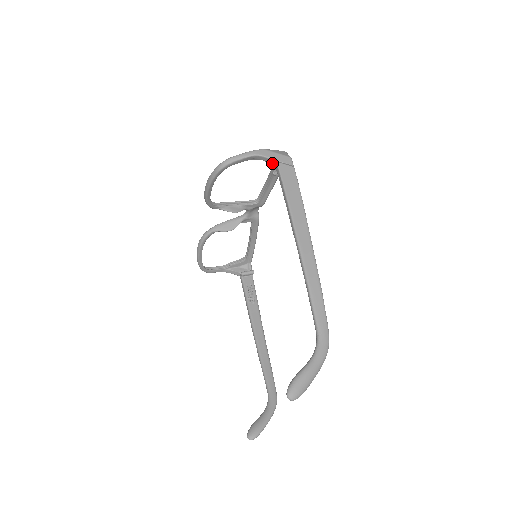
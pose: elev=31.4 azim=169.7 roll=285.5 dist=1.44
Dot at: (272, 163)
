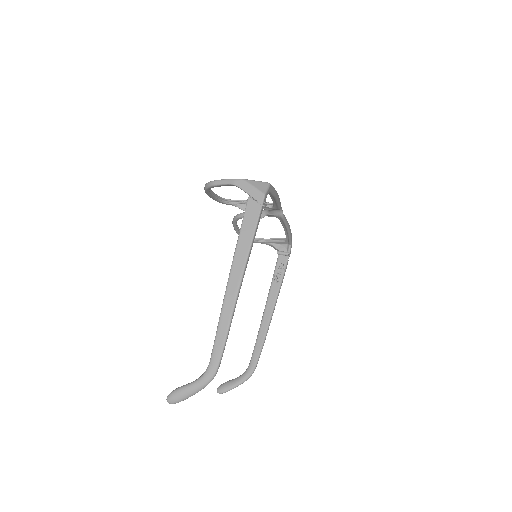
Dot at: (248, 194)
